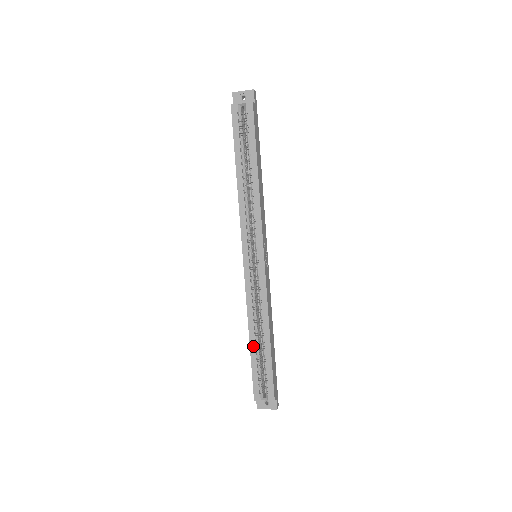
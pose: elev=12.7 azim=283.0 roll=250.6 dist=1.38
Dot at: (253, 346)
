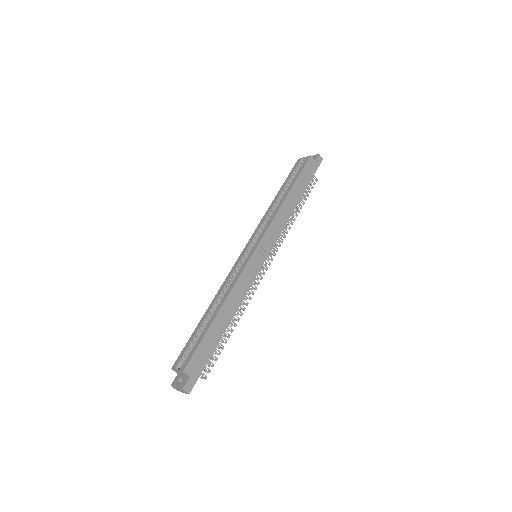
Dot at: (204, 318)
